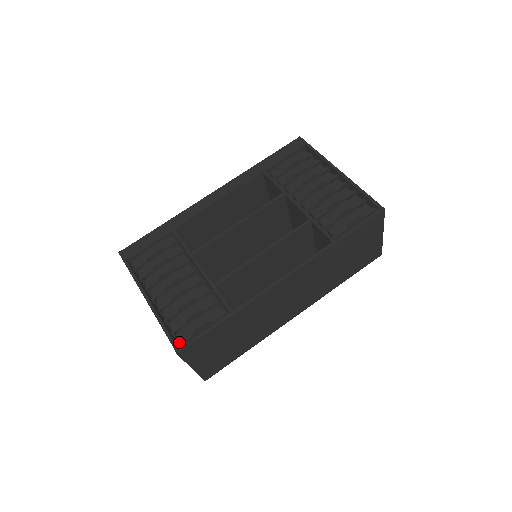
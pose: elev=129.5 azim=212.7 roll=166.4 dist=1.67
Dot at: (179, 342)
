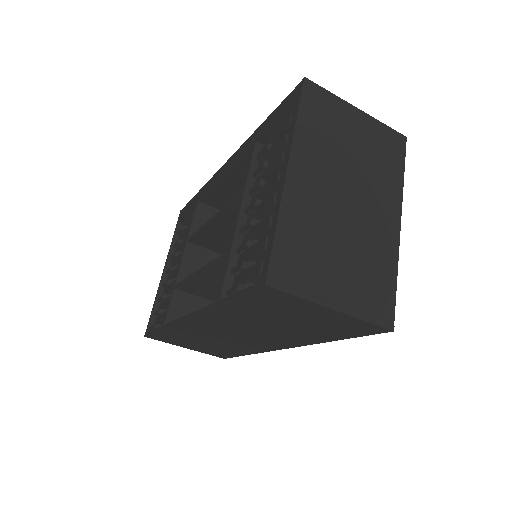
Dot at: (150, 327)
